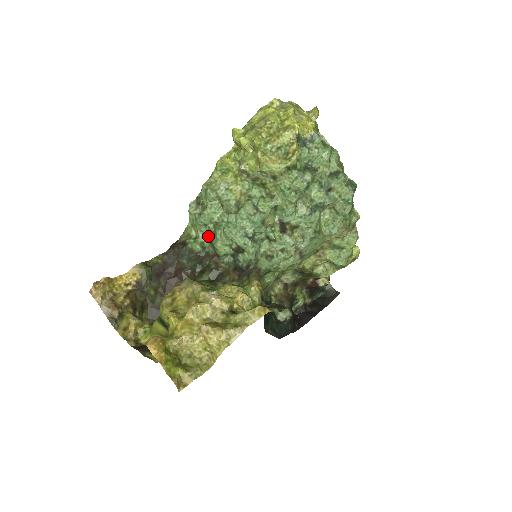
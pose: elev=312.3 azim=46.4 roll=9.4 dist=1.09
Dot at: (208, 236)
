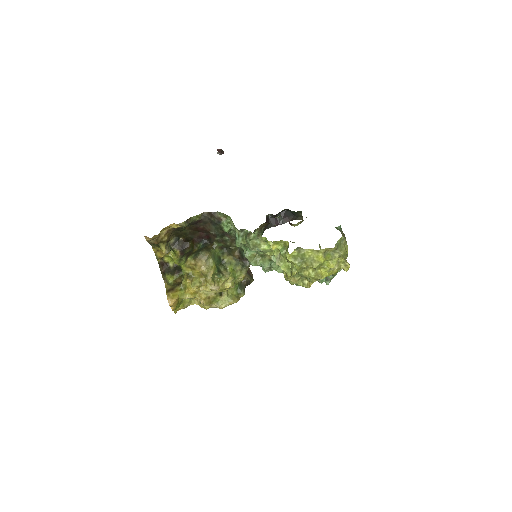
Dot at: occluded
